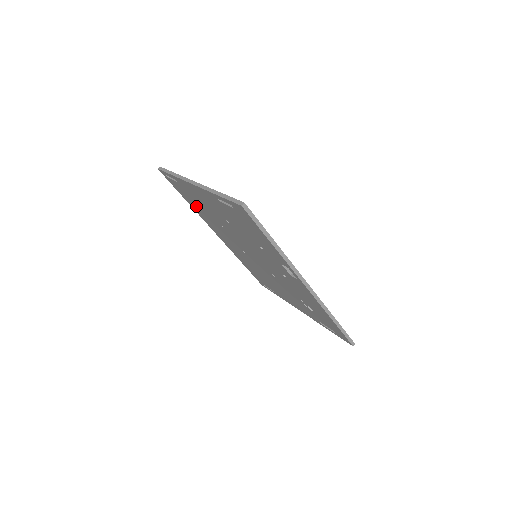
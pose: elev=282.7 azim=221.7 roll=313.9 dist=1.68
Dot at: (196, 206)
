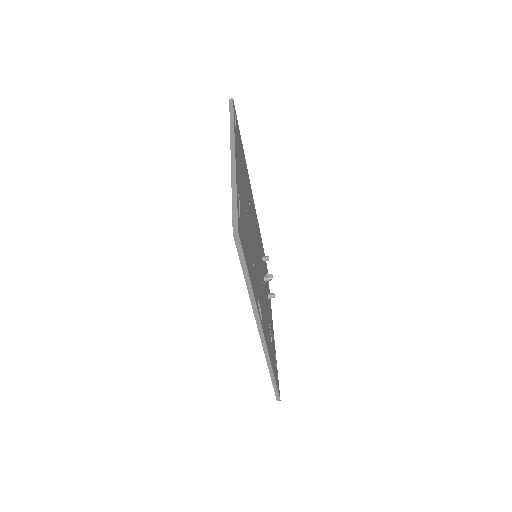
Dot at: occluded
